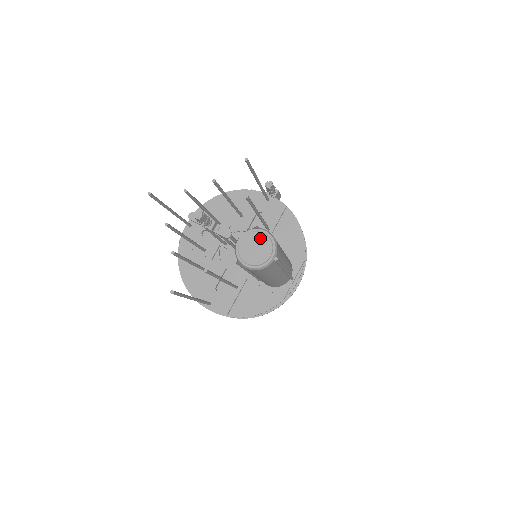
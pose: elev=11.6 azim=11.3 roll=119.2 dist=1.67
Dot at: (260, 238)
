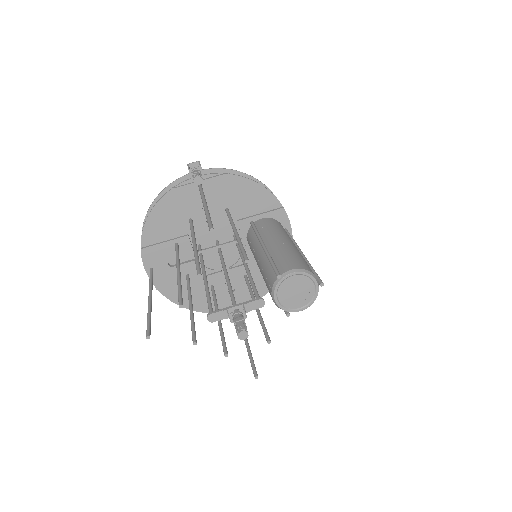
Dot at: (293, 282)
